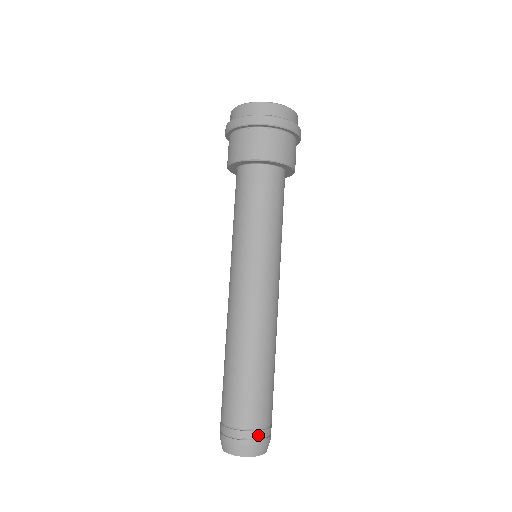
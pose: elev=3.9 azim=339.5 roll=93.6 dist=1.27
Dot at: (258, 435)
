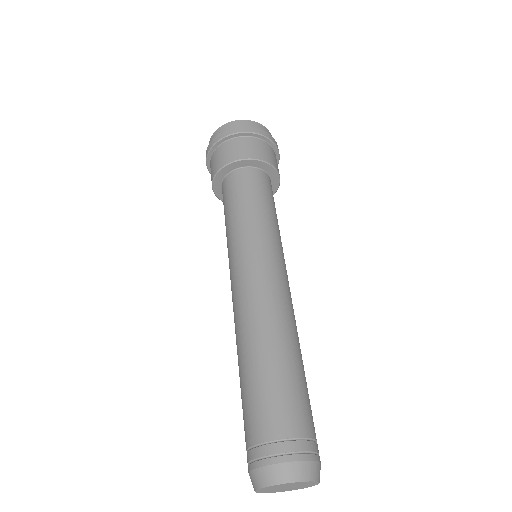
Dot at: (318, 450)
